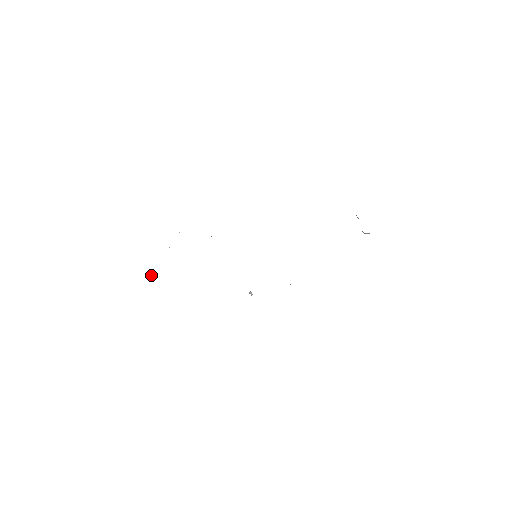
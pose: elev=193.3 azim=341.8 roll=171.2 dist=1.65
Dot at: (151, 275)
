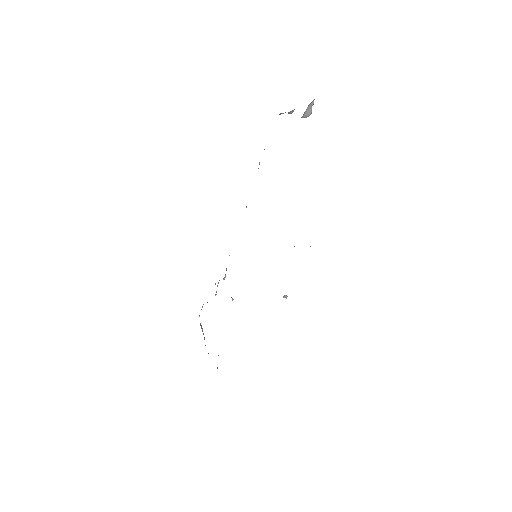
Dot at: occluded
